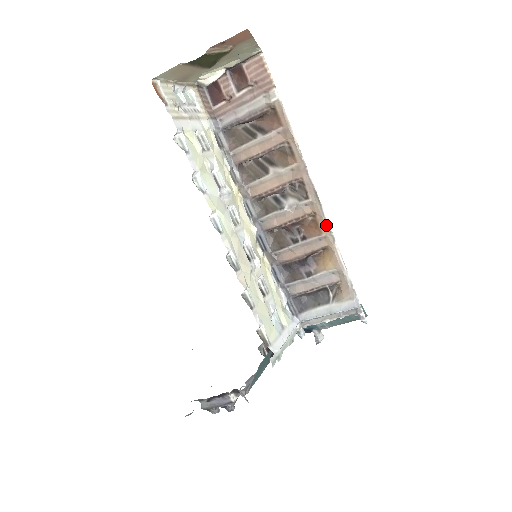
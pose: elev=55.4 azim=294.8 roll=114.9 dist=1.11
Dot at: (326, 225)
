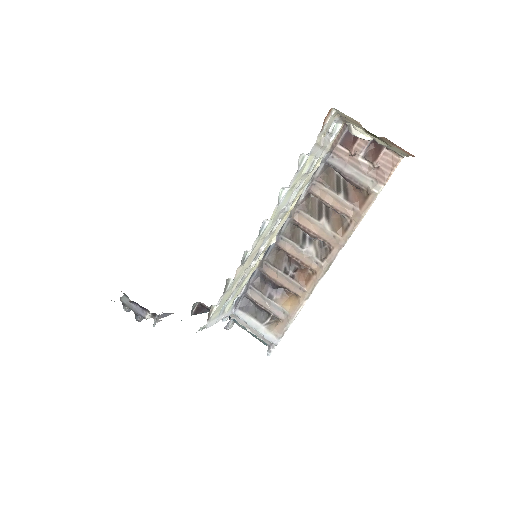
Dot at: (313, 286)
